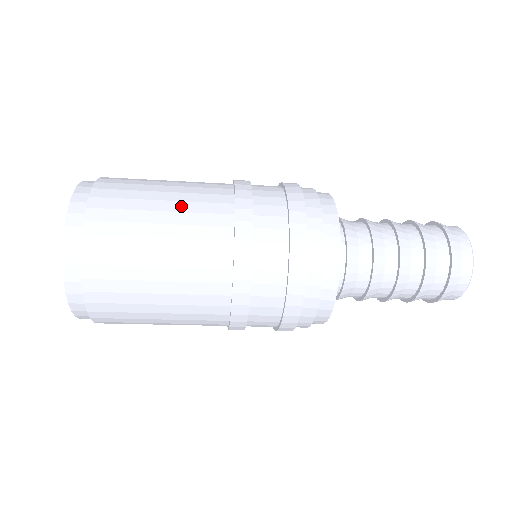
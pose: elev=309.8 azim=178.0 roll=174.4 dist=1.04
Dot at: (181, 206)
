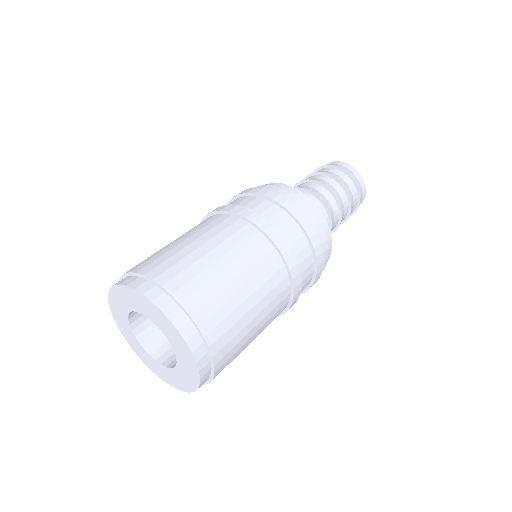
Dot at: (191, 233)
